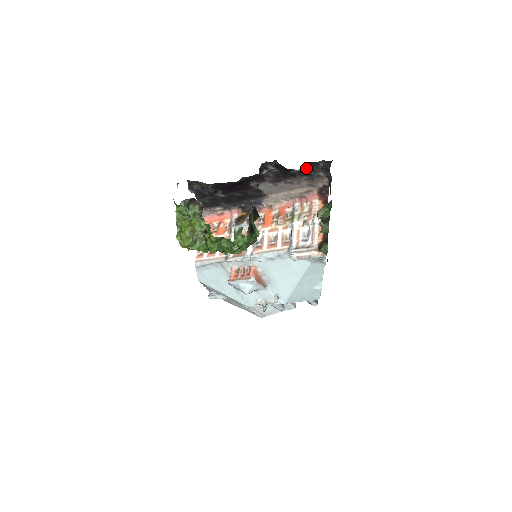
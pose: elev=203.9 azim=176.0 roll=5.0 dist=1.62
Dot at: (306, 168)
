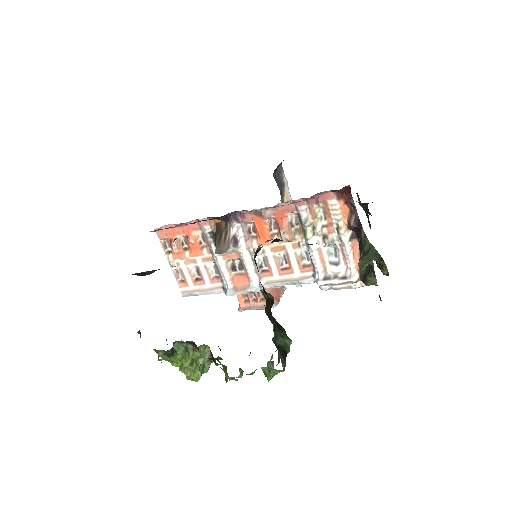
Dot at: occluded
